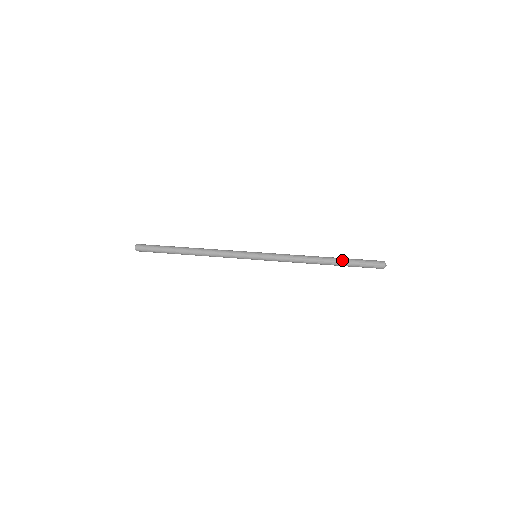
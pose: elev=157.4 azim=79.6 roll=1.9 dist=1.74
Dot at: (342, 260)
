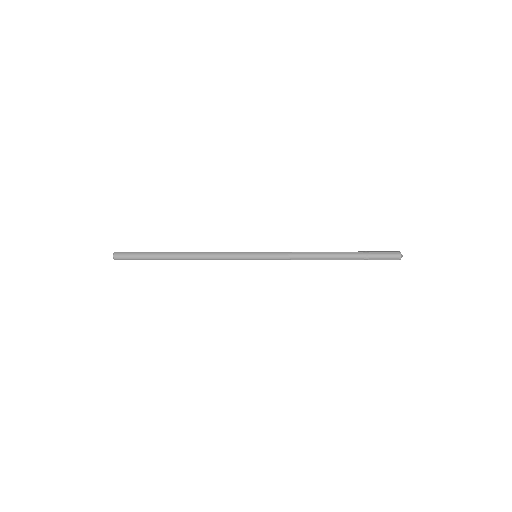
Dot at: occluded
